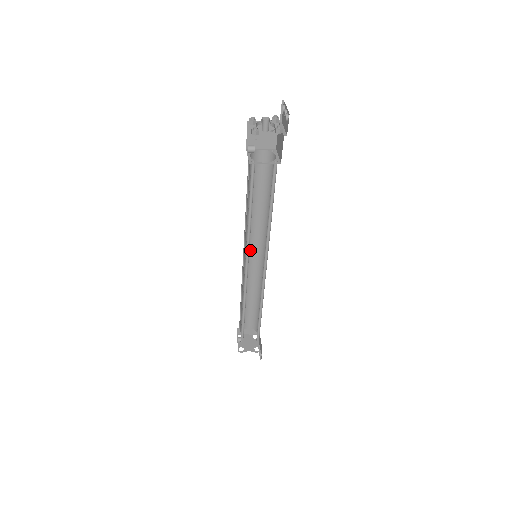
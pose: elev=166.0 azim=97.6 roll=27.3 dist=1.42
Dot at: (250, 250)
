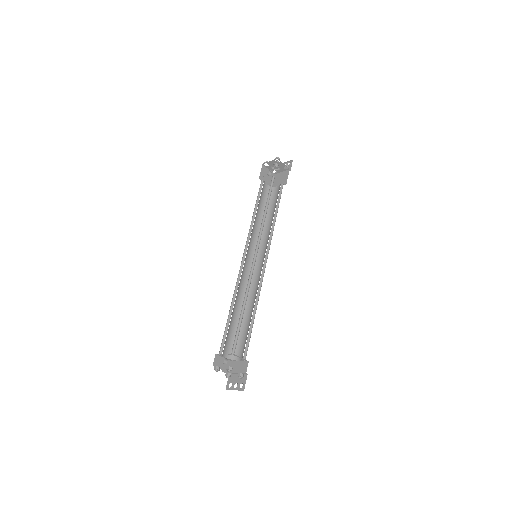
Dot at: (247, 256)
